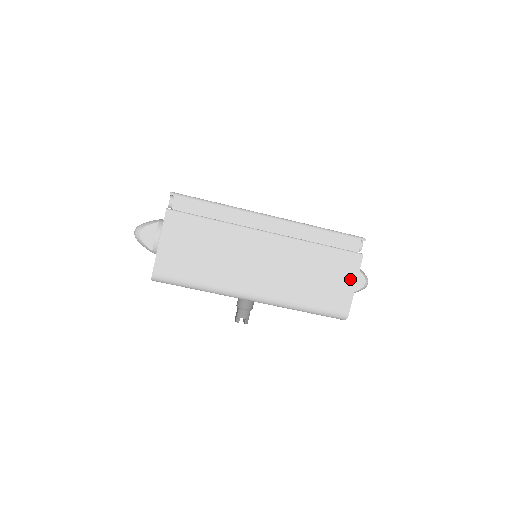
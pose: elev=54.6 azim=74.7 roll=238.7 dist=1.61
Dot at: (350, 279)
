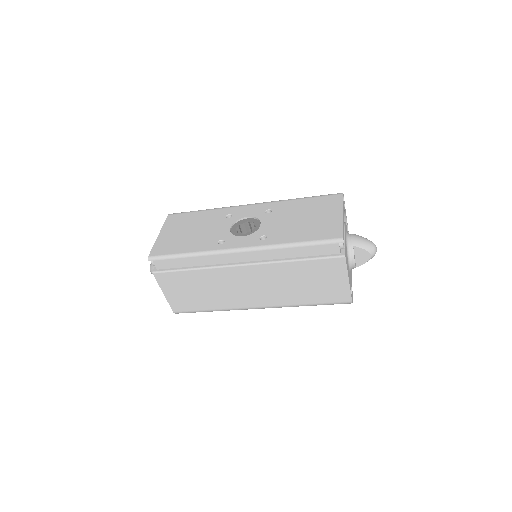
Dot at: (340, 278)
